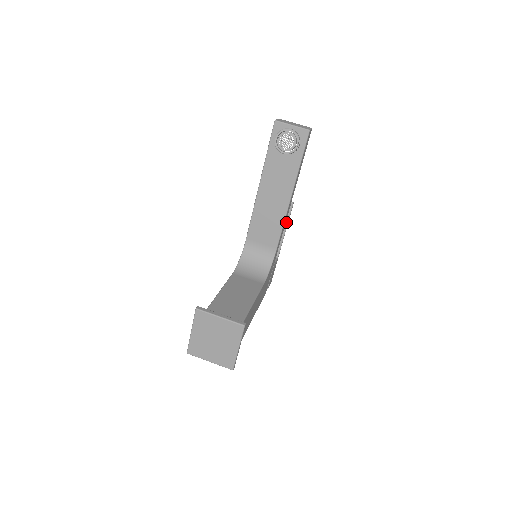
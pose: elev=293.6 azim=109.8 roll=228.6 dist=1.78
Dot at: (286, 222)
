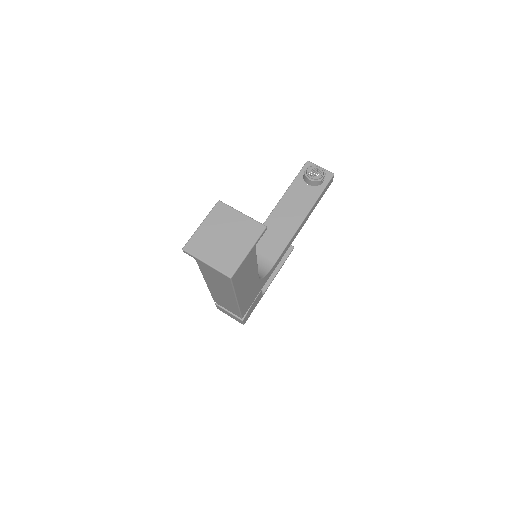
Dot at: (282, 262)
